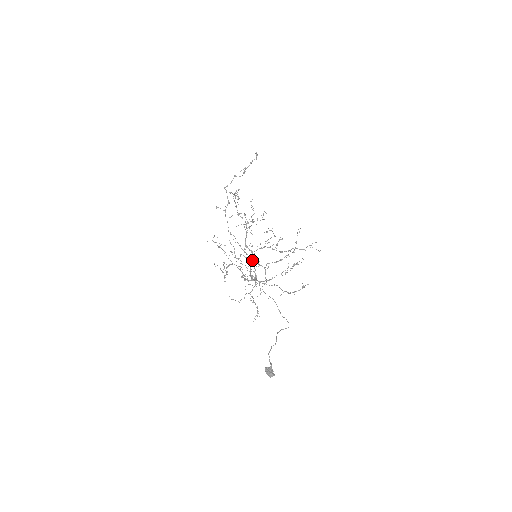
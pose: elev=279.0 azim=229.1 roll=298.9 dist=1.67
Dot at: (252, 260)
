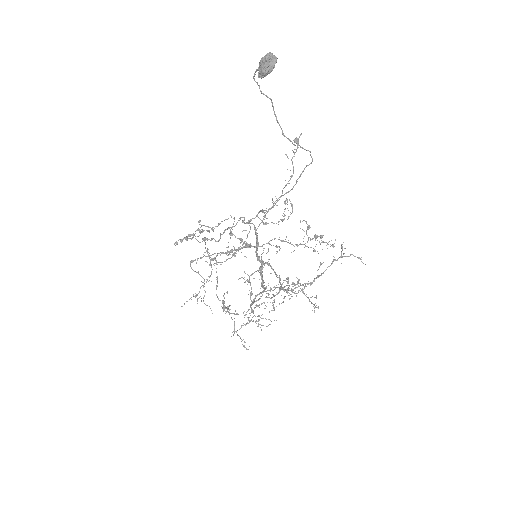
Dot at: occluded
